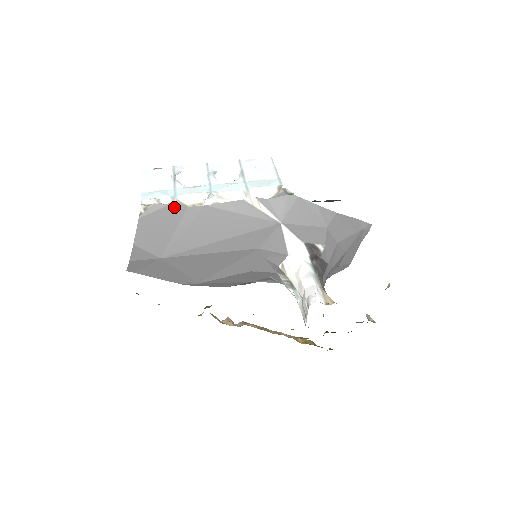
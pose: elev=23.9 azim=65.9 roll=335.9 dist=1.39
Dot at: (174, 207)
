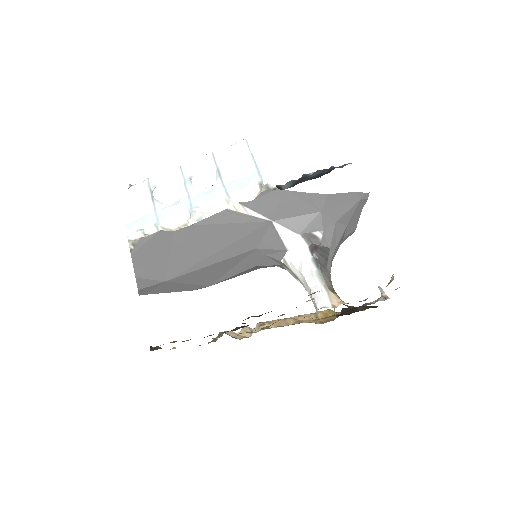
Dot at: (160, 235)
